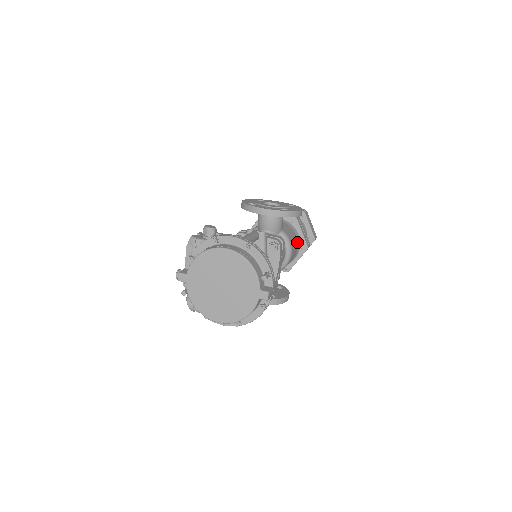
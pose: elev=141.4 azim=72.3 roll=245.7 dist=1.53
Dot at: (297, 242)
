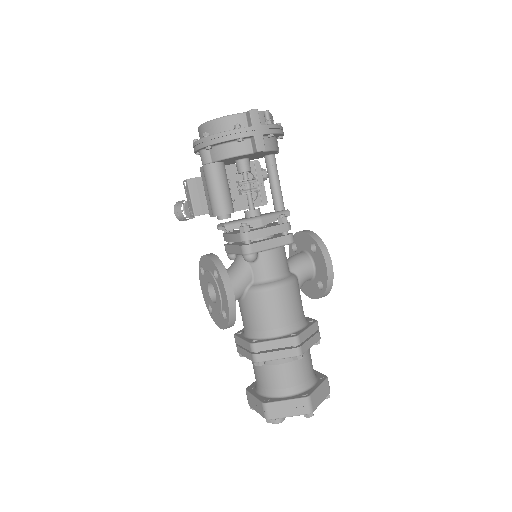
Dot at: (295, 320)
